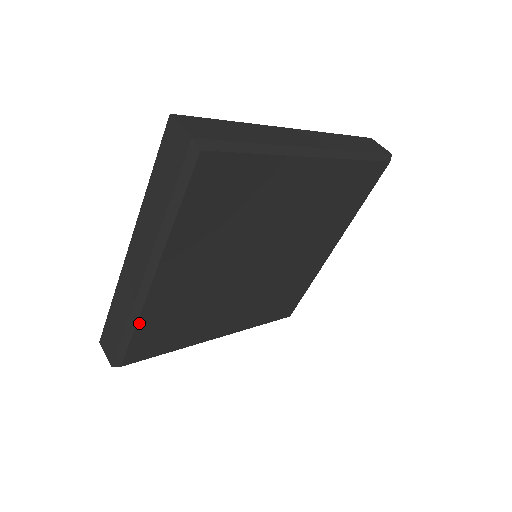
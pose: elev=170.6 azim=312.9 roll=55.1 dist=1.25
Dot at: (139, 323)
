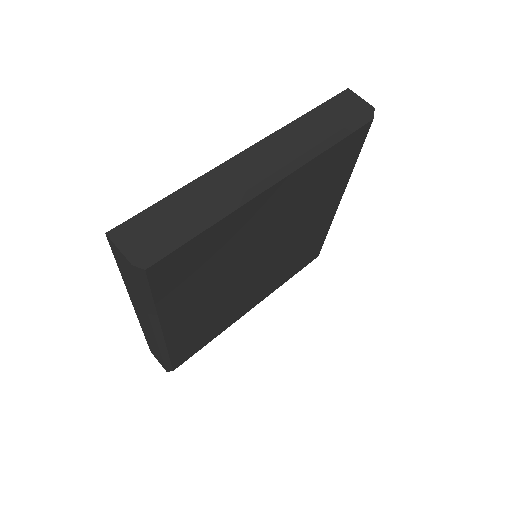
Dot at: (170, 352)
